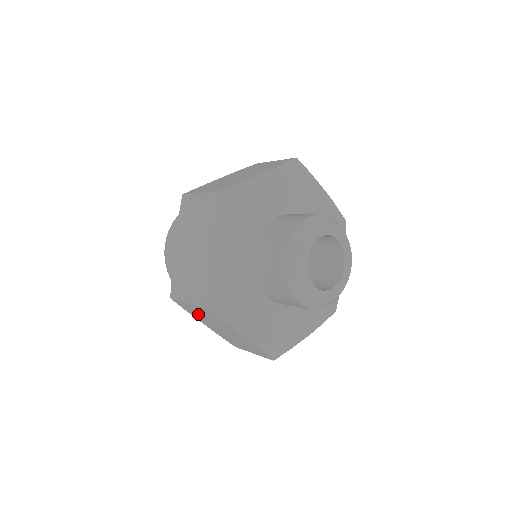
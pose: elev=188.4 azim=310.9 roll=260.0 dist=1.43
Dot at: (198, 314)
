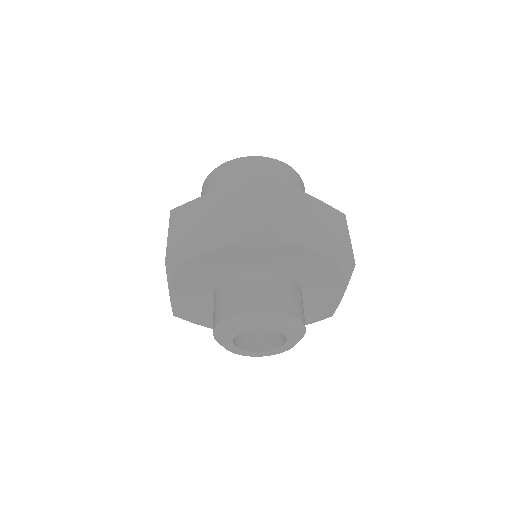
Dot at: occluded
